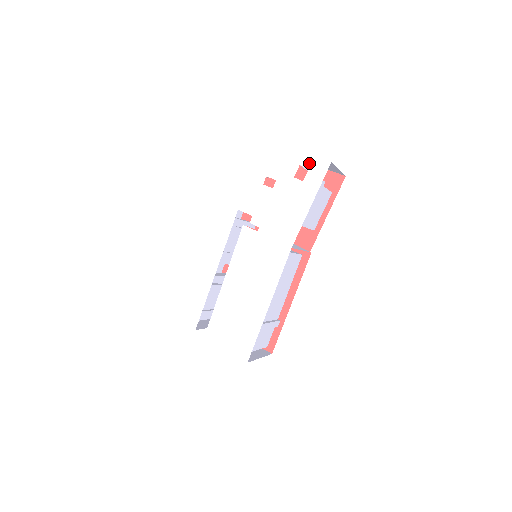
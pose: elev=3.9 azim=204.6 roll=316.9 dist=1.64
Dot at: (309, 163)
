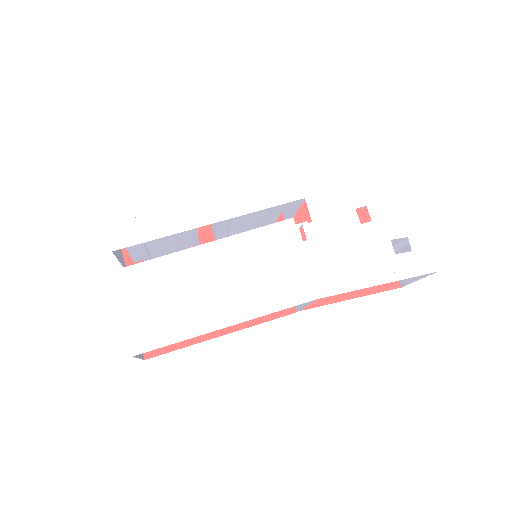
Dot at: (418, 246)
